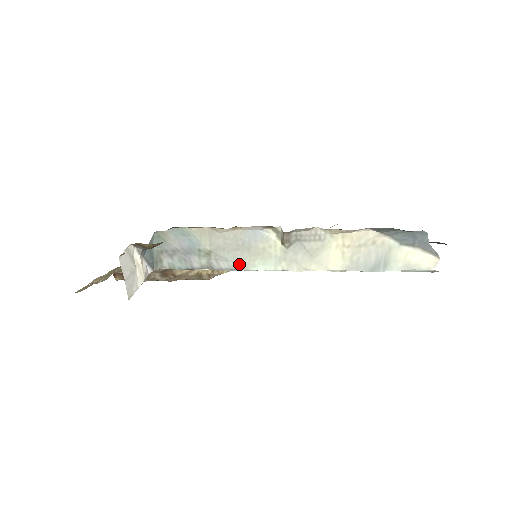
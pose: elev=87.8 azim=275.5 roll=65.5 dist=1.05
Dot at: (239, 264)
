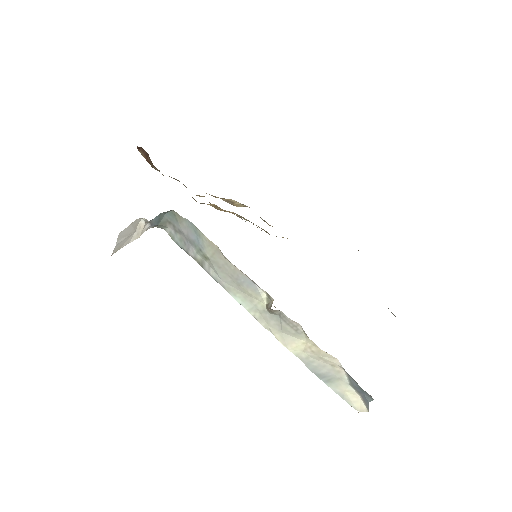
Dot at: (224, 284)
